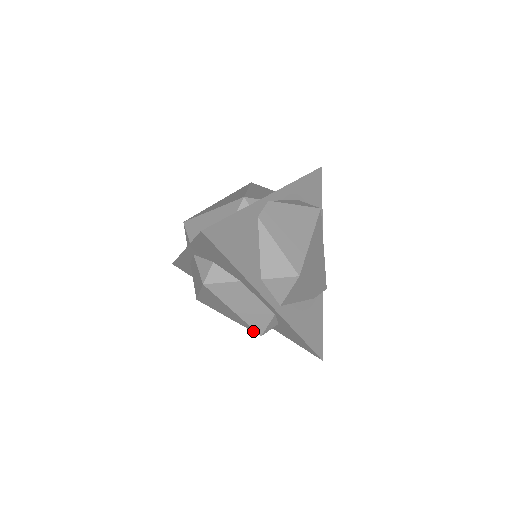
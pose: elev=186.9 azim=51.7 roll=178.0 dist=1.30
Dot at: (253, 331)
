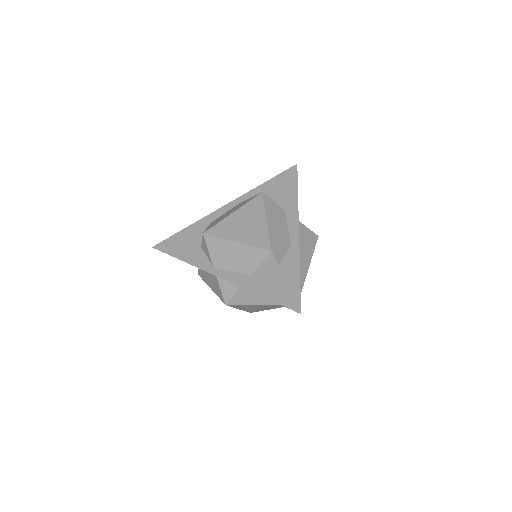
Dot at: (264, 247)
